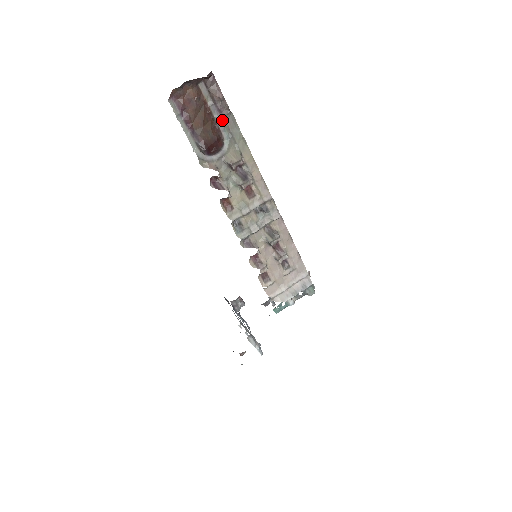
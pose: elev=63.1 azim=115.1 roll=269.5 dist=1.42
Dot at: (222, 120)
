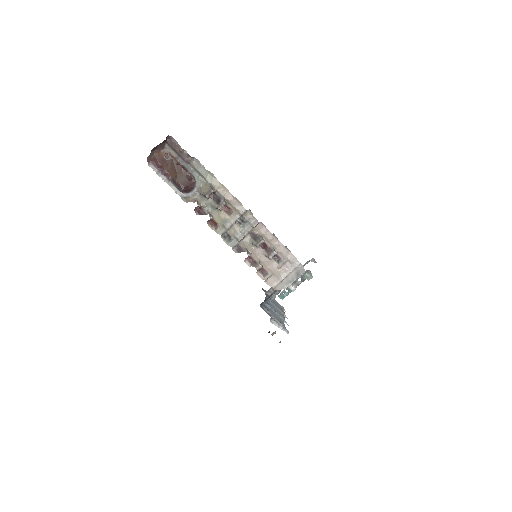
Dot at: (189, 165)
